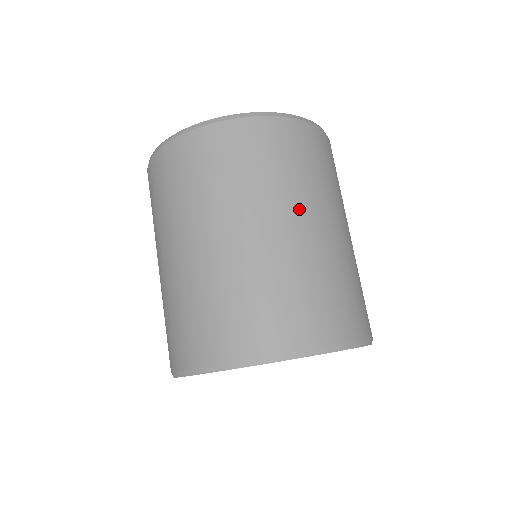
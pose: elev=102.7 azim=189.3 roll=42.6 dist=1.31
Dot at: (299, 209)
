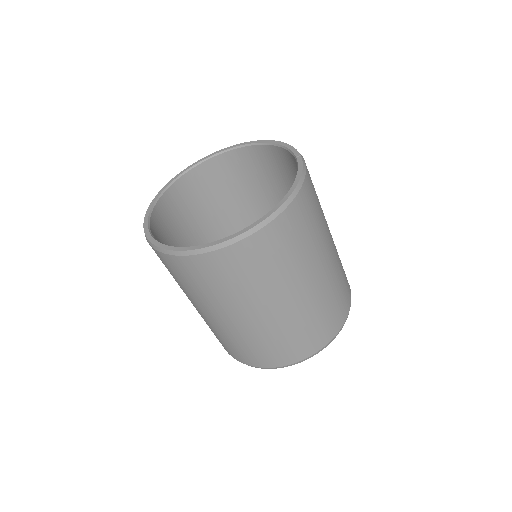
Dot at: (235, 310)
